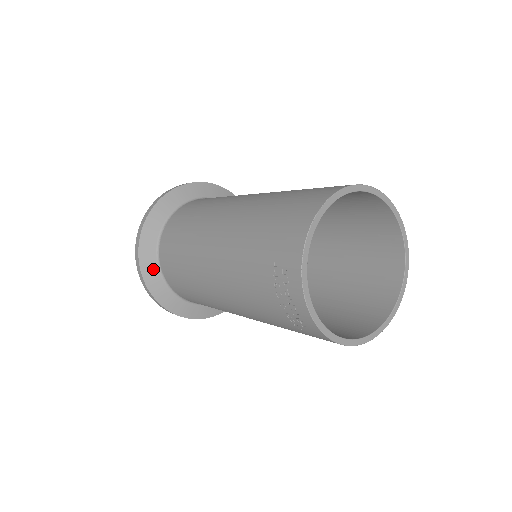
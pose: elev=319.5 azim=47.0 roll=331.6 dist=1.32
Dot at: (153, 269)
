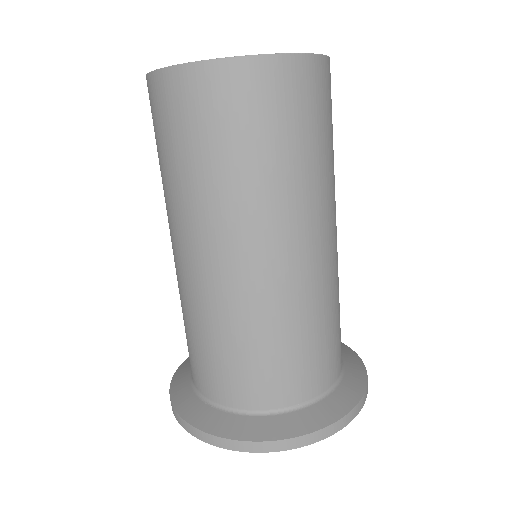
Dot at: occluded
